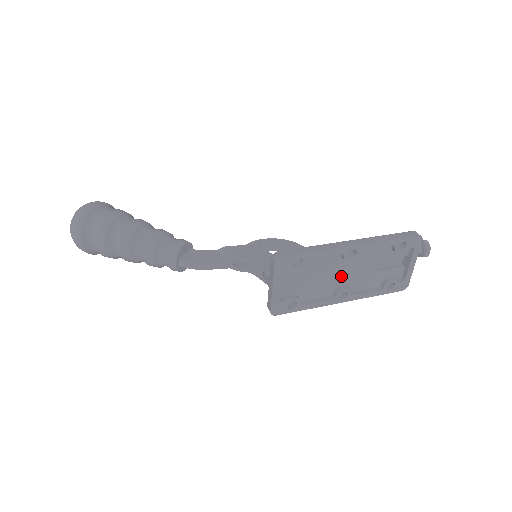
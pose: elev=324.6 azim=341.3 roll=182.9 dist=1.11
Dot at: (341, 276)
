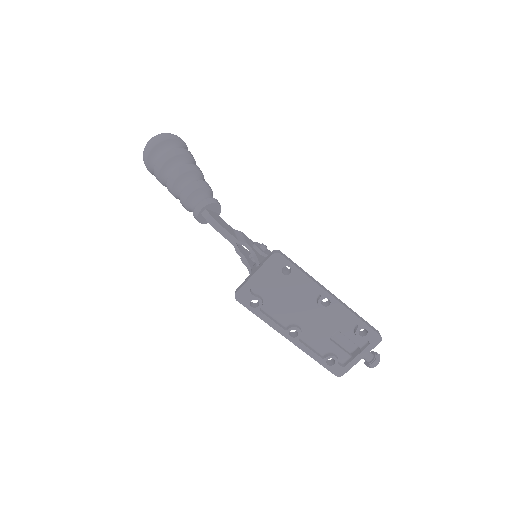
Dot at: (304, 316)
